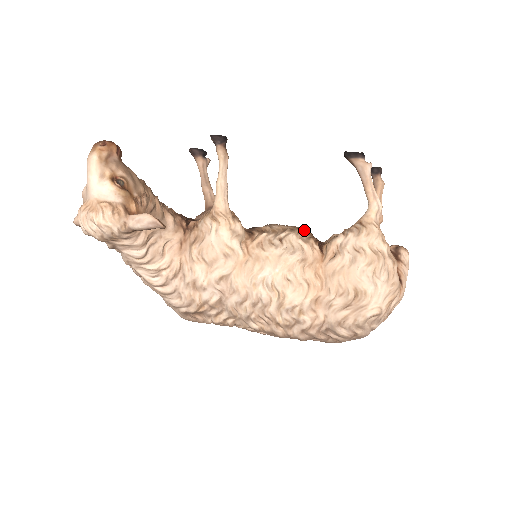
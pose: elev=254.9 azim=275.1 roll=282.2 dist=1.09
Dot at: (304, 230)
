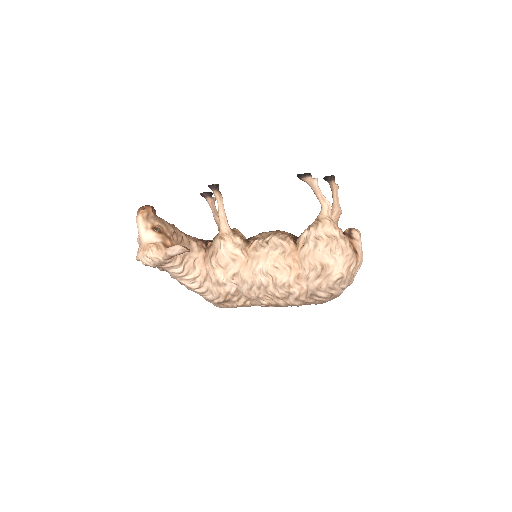
Dot at: (284, 232)
